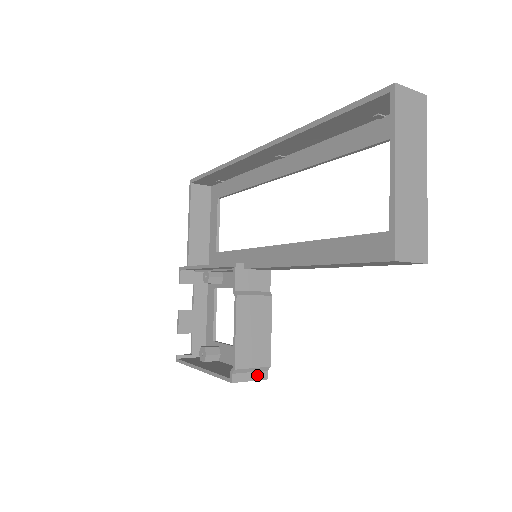
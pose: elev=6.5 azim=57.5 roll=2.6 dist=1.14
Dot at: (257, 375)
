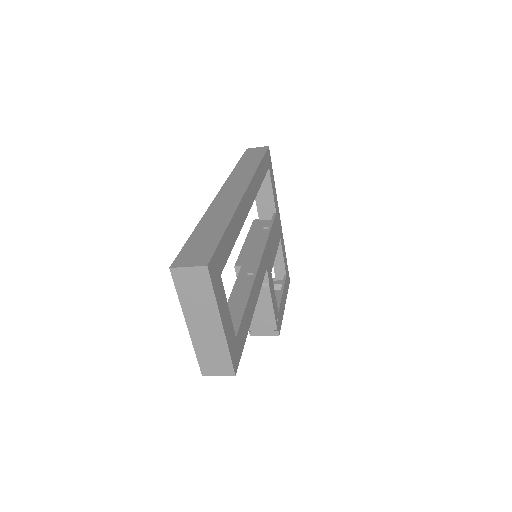
Dot at: (270, 333)
